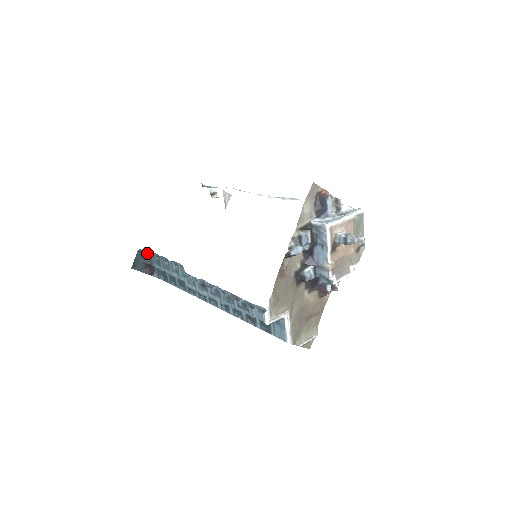
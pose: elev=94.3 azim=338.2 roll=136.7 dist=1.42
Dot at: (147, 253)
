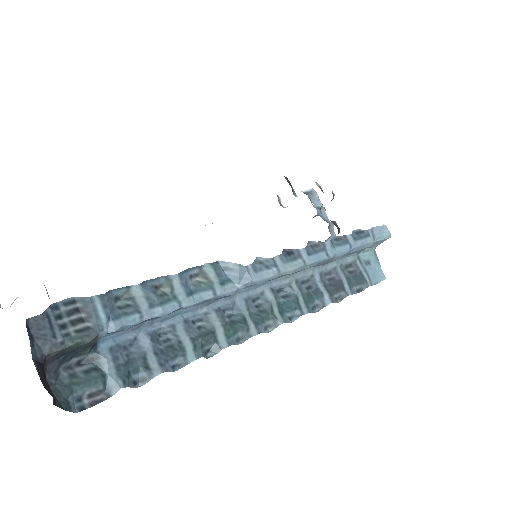
Dot at: (63, 316)
